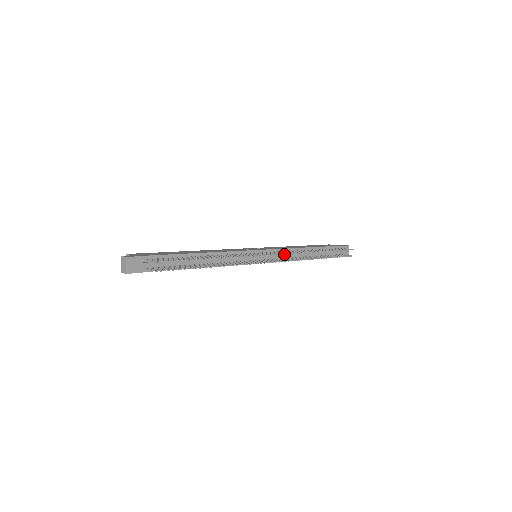
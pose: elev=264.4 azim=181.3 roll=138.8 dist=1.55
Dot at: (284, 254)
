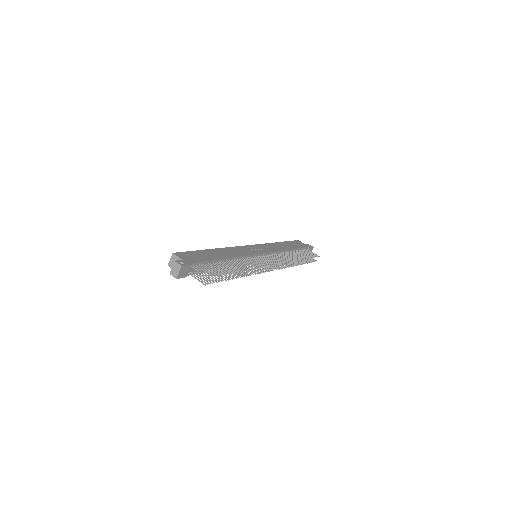
Dot at: occluded
